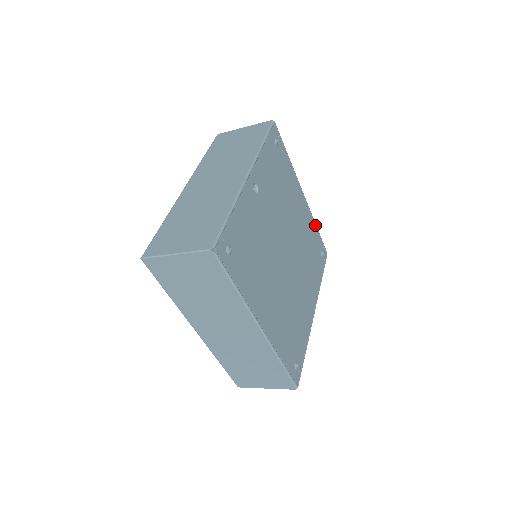
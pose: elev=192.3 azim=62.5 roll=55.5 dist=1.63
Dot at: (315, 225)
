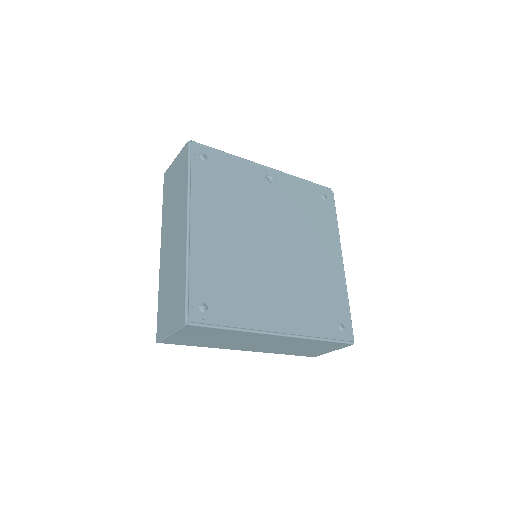
Dot at: (346, 297)
